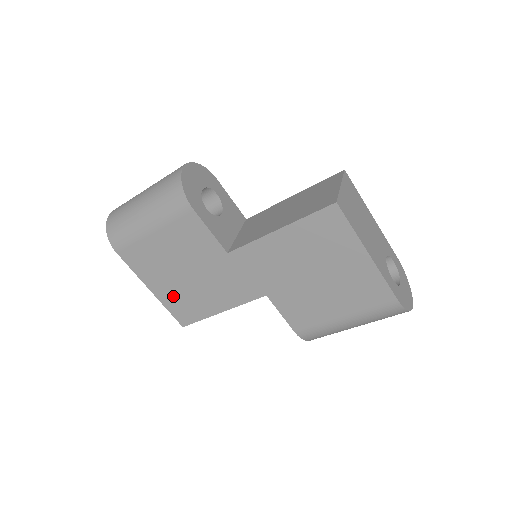
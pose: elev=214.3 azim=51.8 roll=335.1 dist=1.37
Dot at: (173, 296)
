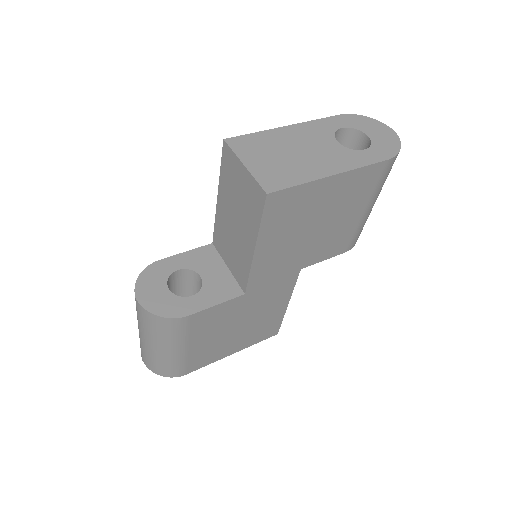
Dot at: (249, 338)
